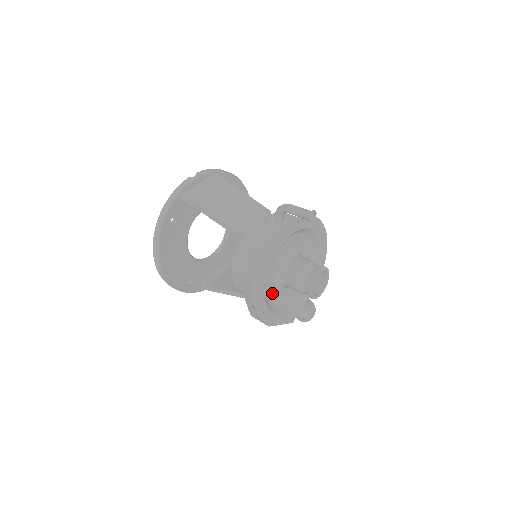
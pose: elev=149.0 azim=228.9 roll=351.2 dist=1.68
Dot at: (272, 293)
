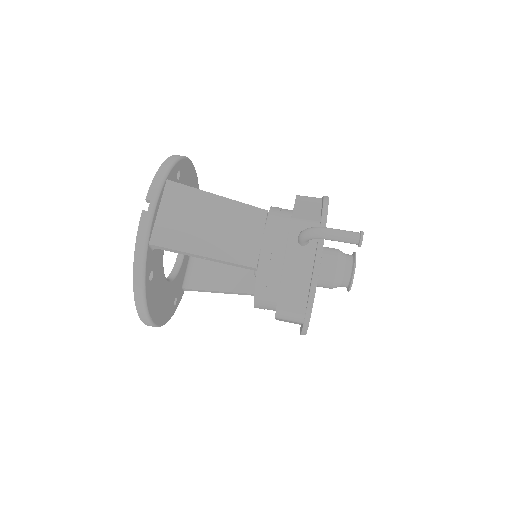
Dot at: occluded
